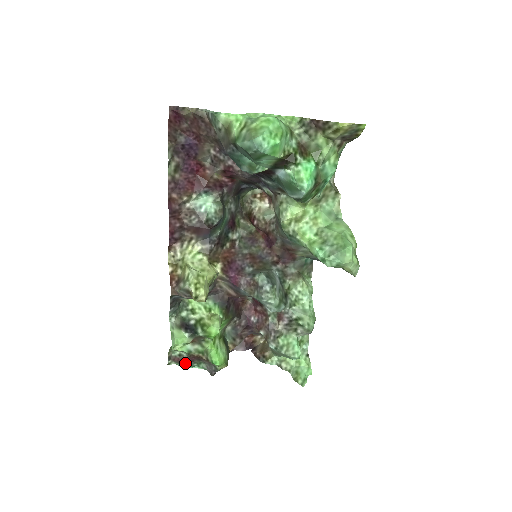
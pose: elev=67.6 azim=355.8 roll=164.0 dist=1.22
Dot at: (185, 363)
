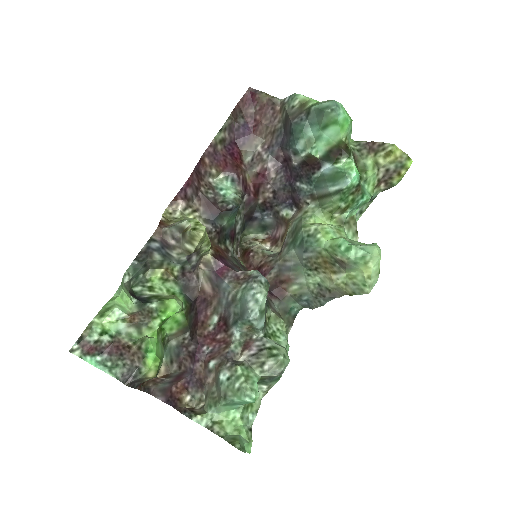
Dot at: (98, 354)
